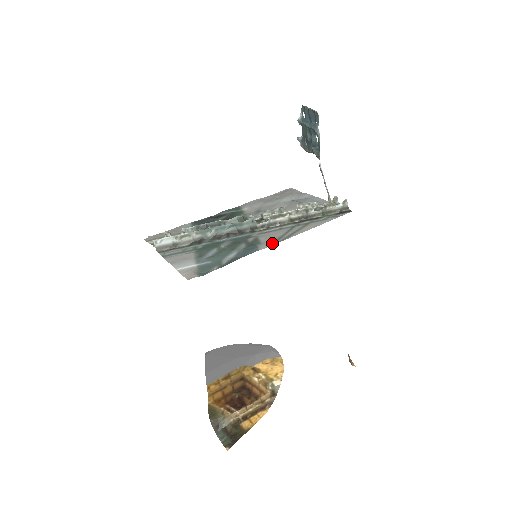
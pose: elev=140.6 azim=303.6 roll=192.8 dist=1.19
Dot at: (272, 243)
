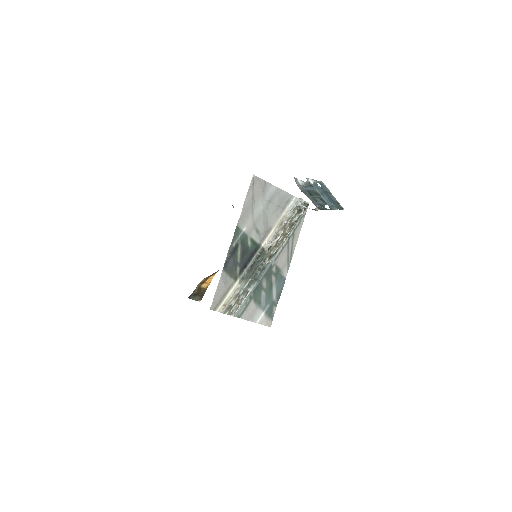
Dot at: (288, 268)
